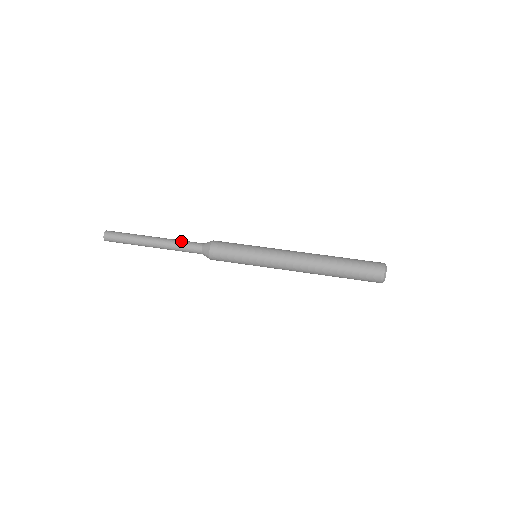
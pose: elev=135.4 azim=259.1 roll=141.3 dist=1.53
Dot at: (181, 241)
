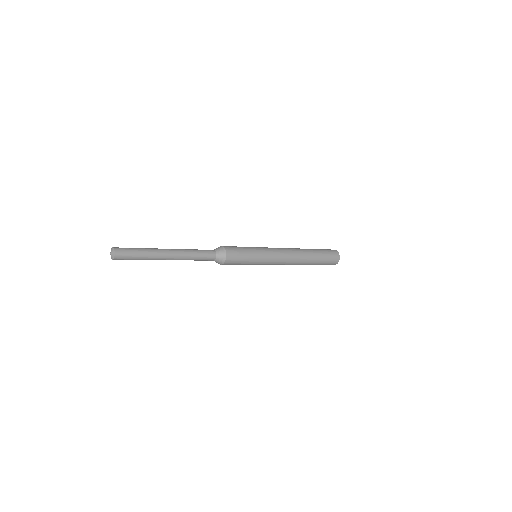
Dot at: (194, 249)
